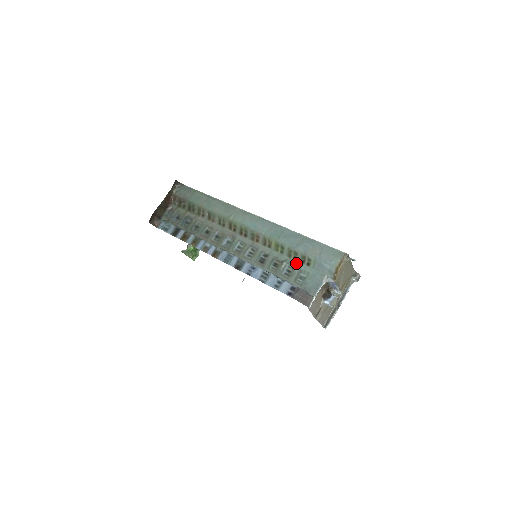
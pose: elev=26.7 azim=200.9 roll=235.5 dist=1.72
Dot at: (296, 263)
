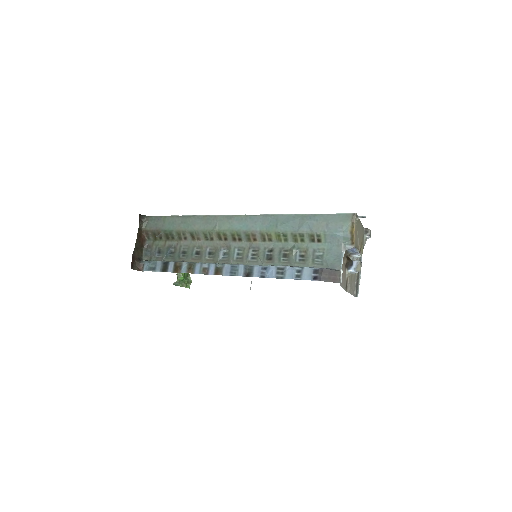
Dot at: (306, 245)
